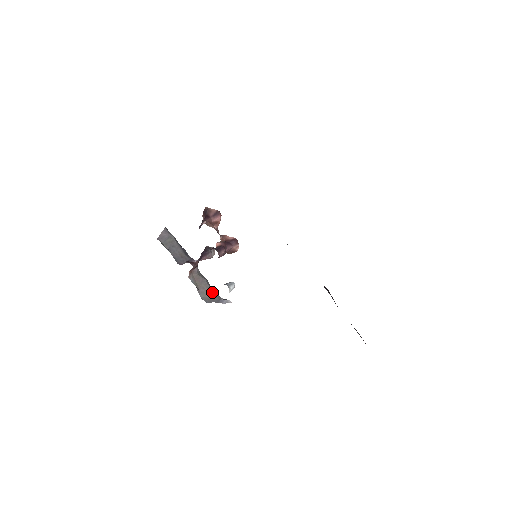
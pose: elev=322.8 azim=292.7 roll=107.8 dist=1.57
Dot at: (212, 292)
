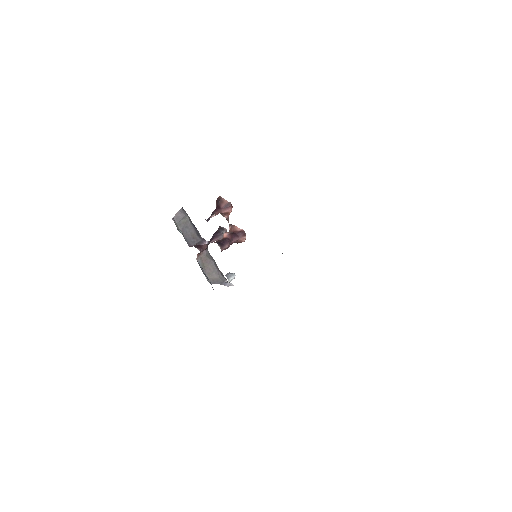
Dot at: (218, 273)
